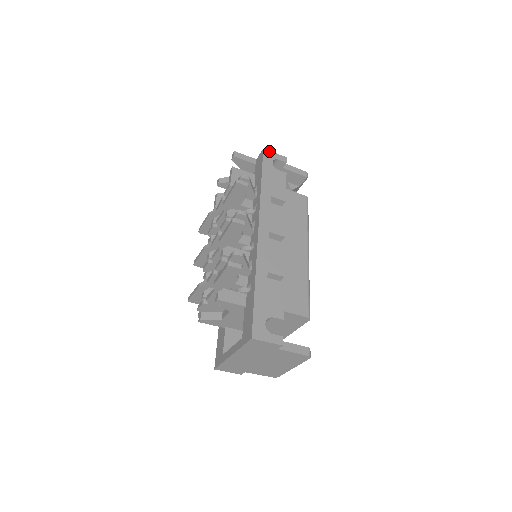
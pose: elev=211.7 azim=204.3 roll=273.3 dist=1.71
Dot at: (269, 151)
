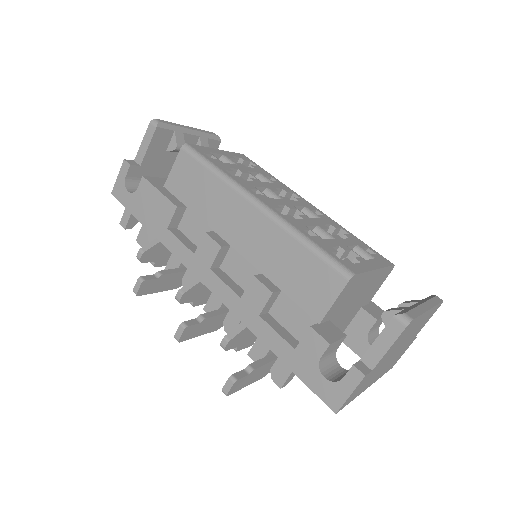
Dot at: (114, 186)
